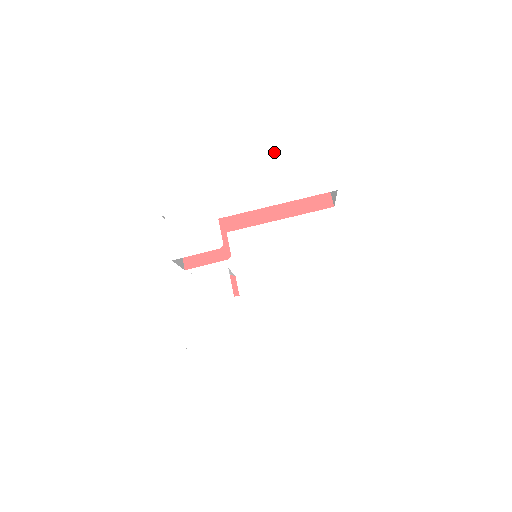
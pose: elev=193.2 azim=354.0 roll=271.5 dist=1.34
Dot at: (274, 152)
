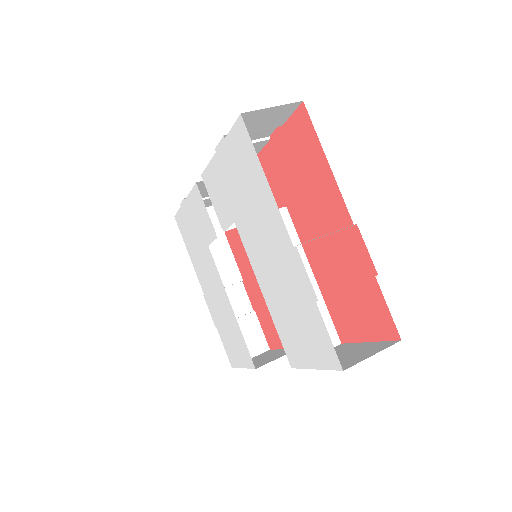
Dot at: (298, 296)
